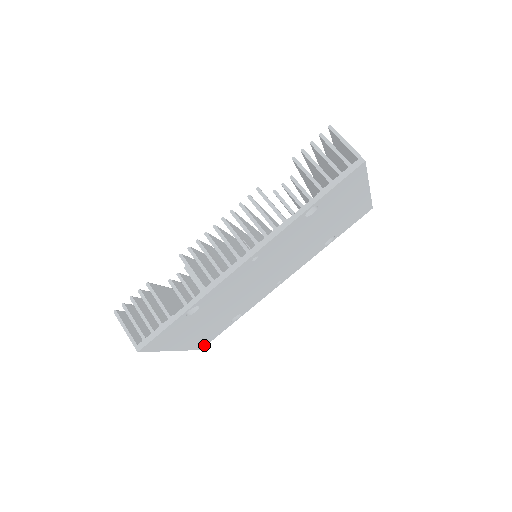
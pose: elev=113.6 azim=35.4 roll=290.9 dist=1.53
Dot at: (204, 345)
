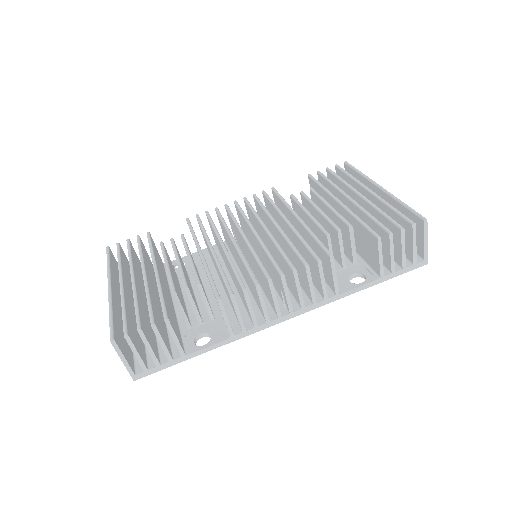
Dot at: occluded
